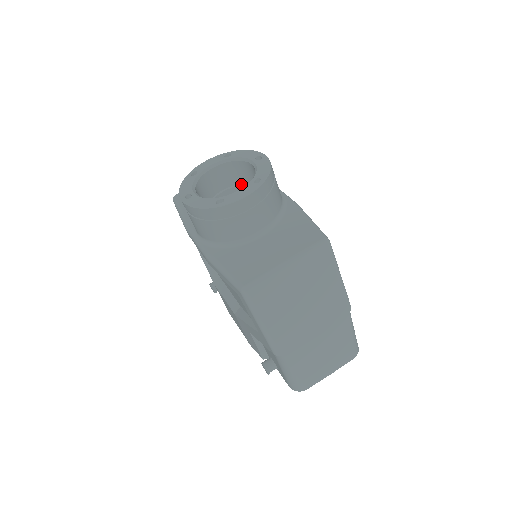
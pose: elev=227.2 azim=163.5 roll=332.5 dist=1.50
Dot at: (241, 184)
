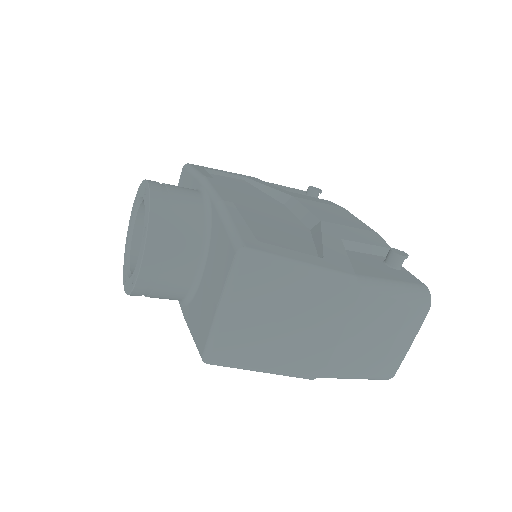
Dot at: occluded
